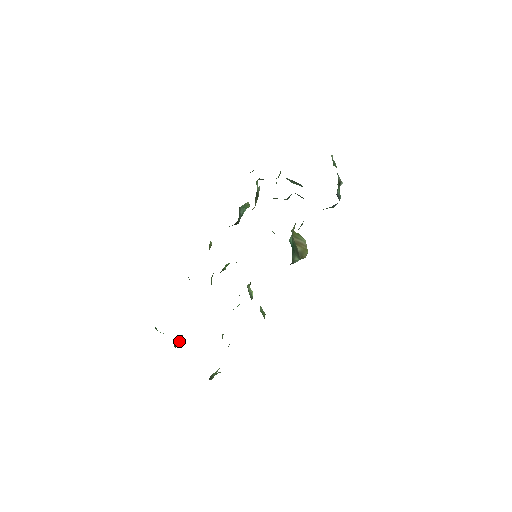
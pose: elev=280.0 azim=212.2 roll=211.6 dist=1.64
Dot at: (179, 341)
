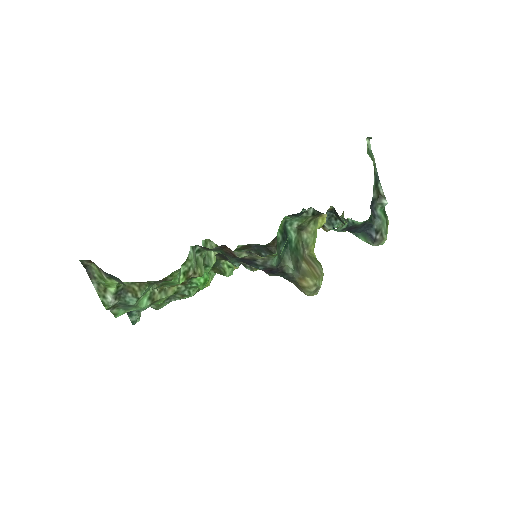
Dot at: occluded
